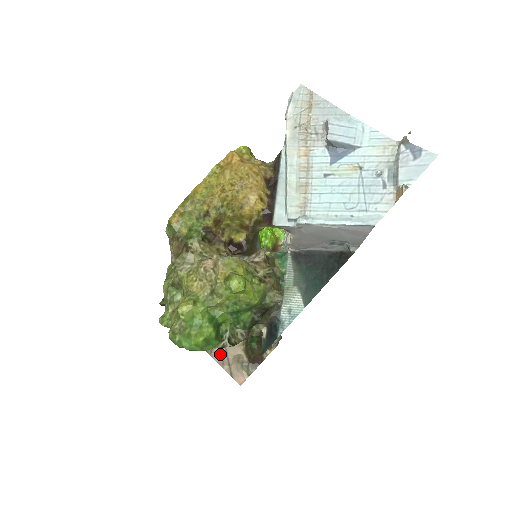
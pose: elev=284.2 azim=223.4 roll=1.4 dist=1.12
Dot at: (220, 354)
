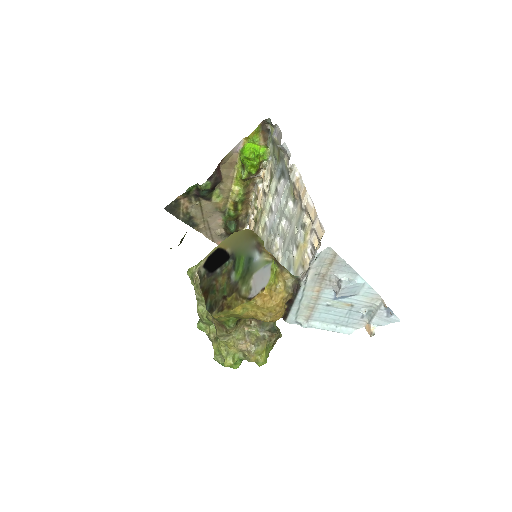
Dot at: (204, 230)
